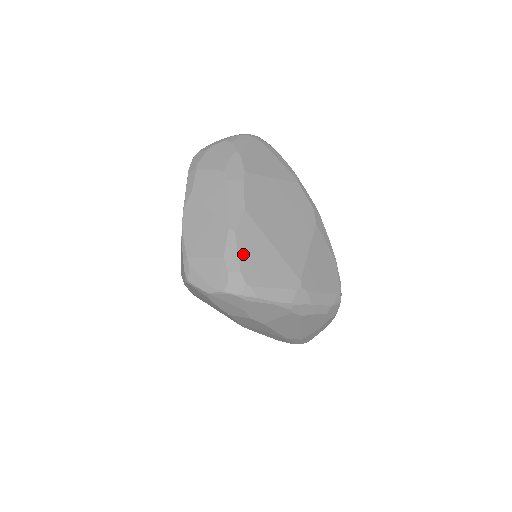
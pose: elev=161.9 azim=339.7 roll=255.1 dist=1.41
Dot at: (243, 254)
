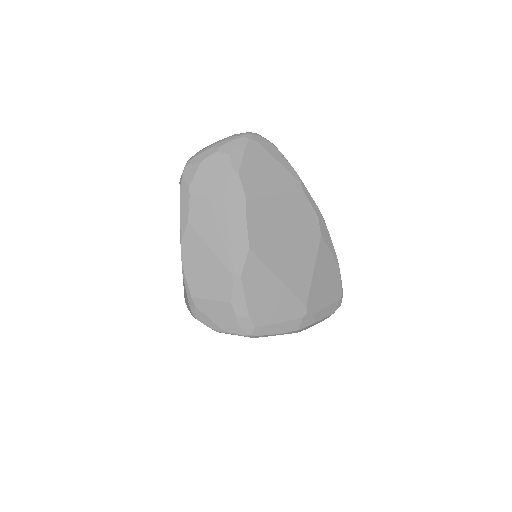
Dot at: (250, 297)
